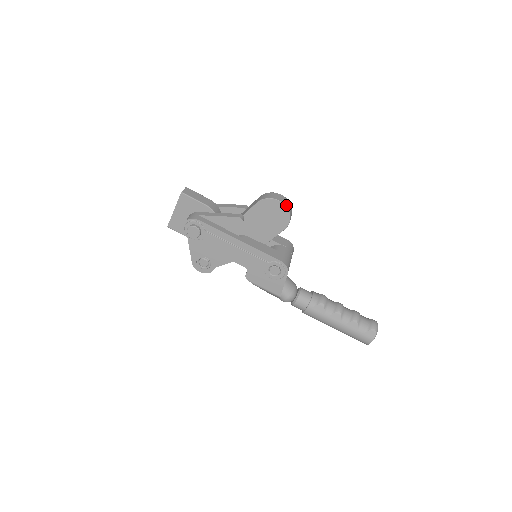
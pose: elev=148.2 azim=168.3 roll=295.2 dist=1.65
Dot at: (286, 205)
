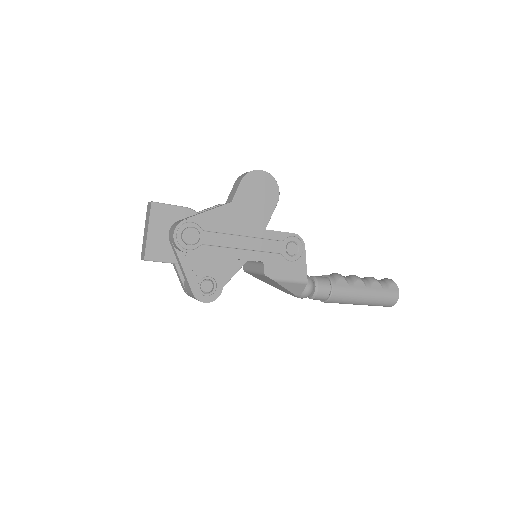
Dot at: (269, 174)
